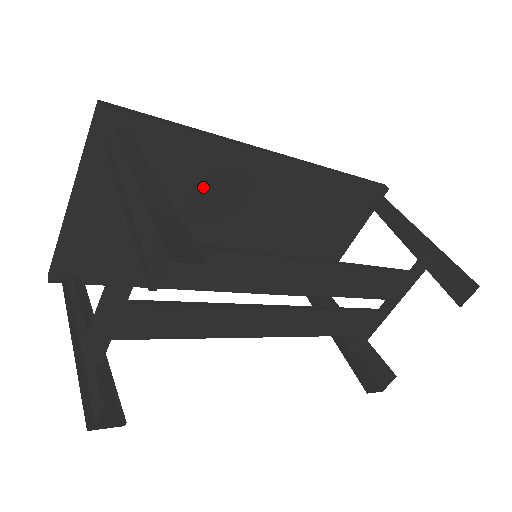
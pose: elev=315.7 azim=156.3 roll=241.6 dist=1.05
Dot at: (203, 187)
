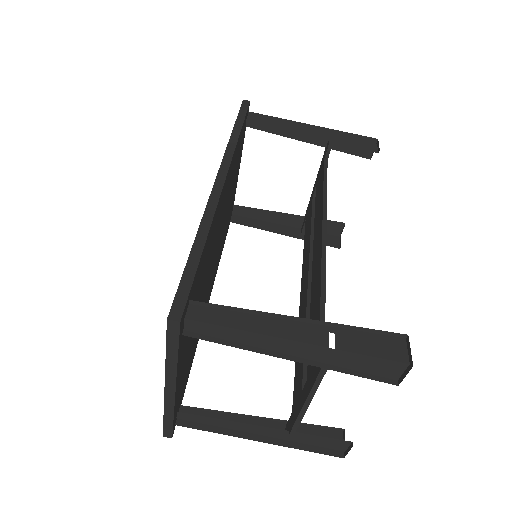
Dot at: (207, 261)
